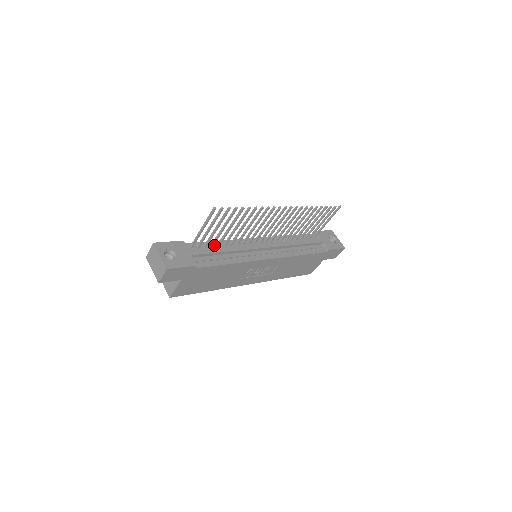
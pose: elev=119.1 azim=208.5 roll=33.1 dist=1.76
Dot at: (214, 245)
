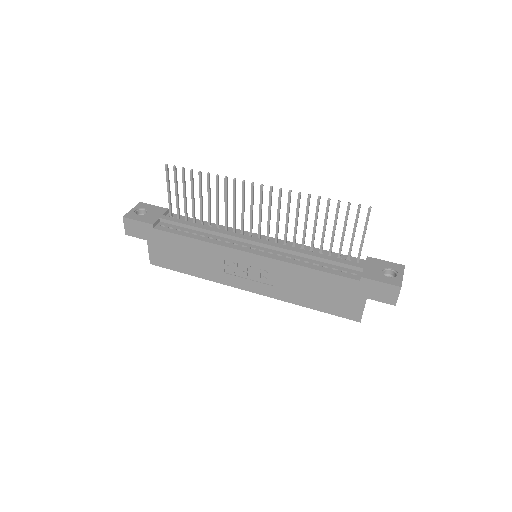
Dot at: (199, 223)
